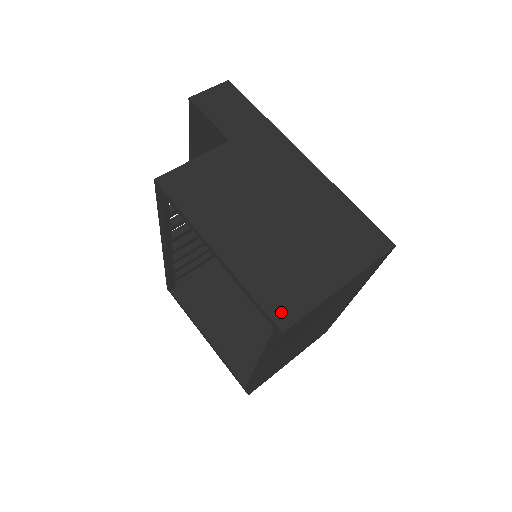
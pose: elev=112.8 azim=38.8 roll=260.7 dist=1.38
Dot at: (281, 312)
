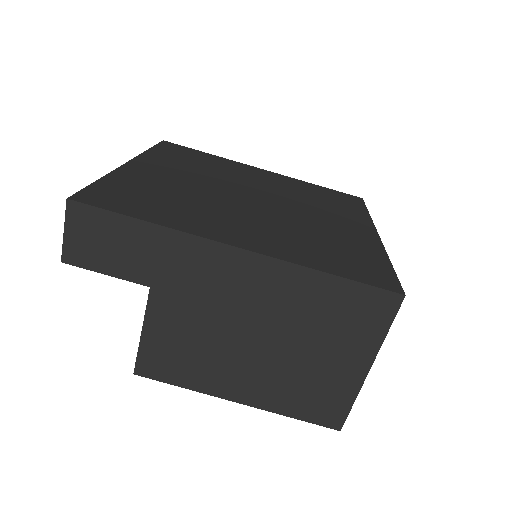
Dot at: (329, 418)
